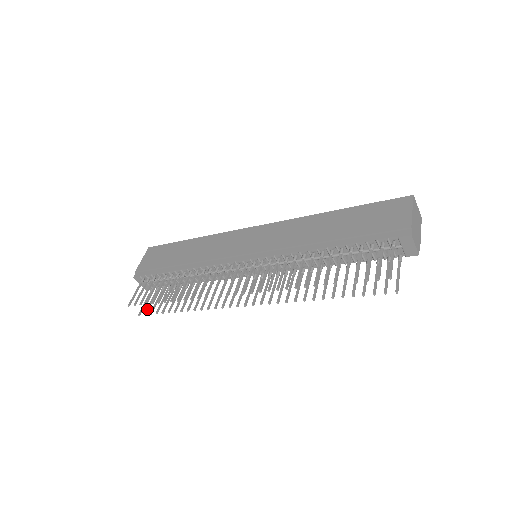
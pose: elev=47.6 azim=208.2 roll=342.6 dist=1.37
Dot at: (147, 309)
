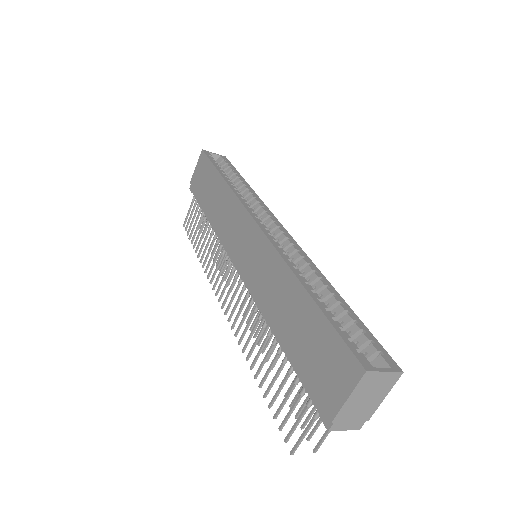
Dot at: occluded
